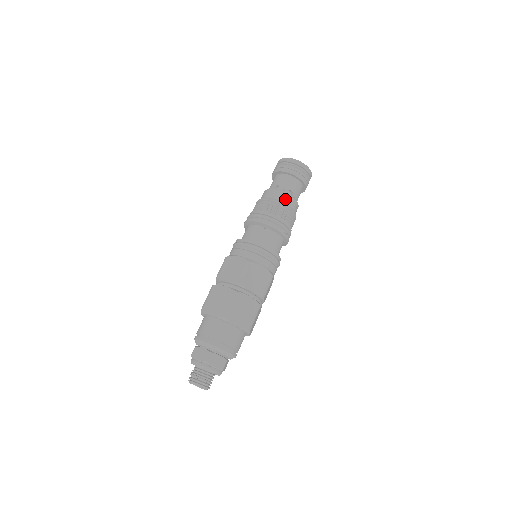
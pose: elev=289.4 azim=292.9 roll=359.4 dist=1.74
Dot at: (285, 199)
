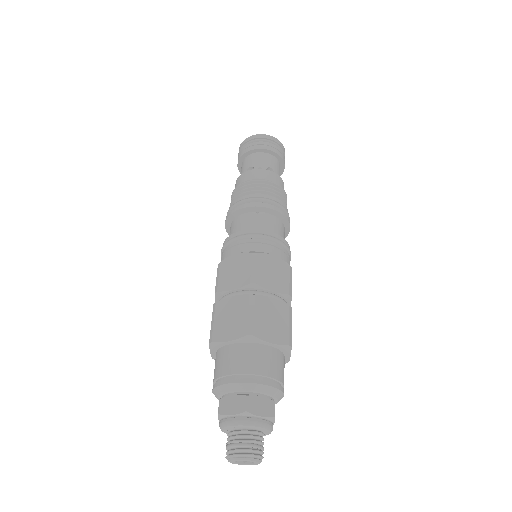
Dot at: (267, 176)
